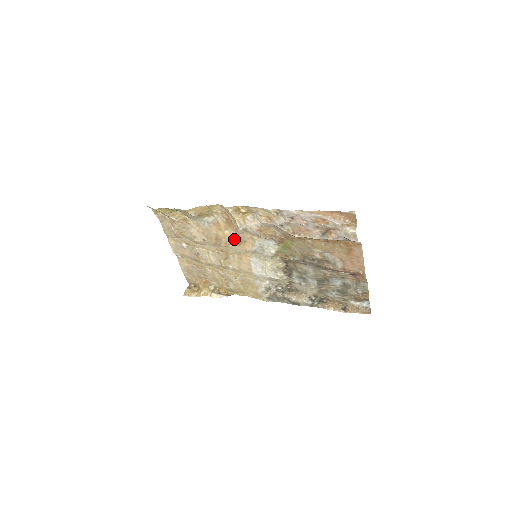
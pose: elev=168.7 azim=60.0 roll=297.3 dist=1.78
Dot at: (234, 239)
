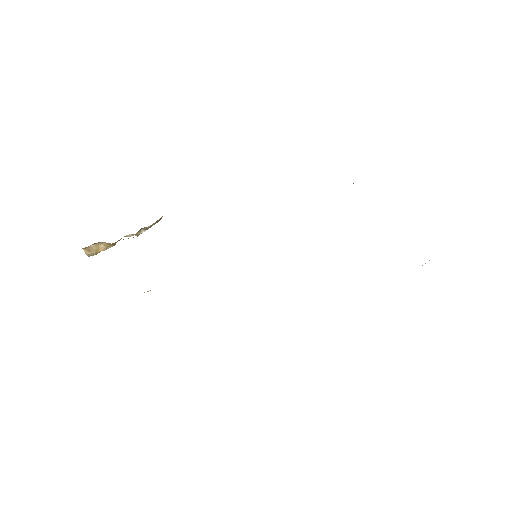
Dot at: occluded
